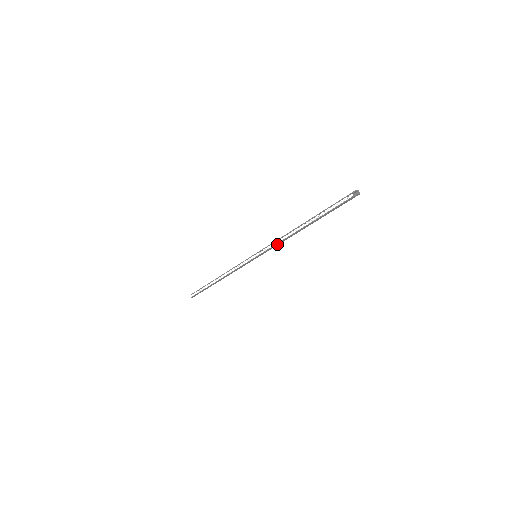
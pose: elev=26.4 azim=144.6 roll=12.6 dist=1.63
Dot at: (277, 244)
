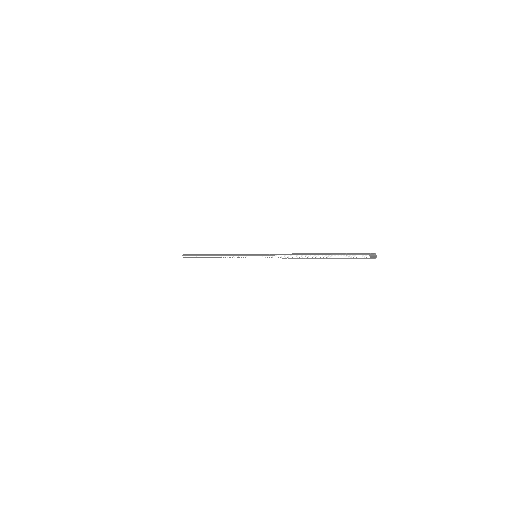
Dot at: occluded
